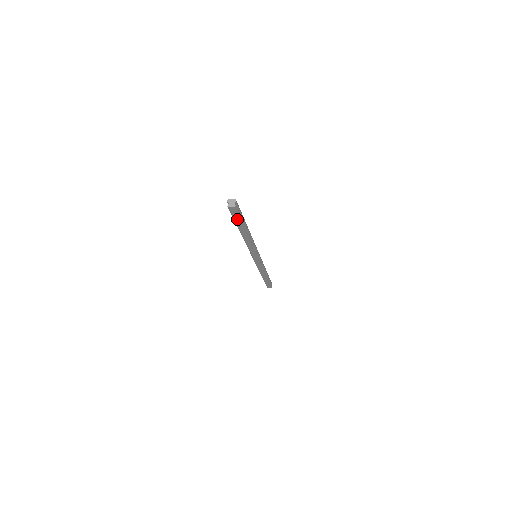
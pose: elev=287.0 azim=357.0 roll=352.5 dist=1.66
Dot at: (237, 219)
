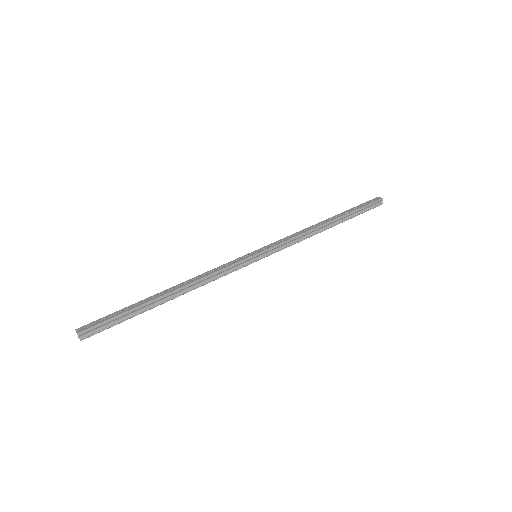
Dot at: (117, 322)
